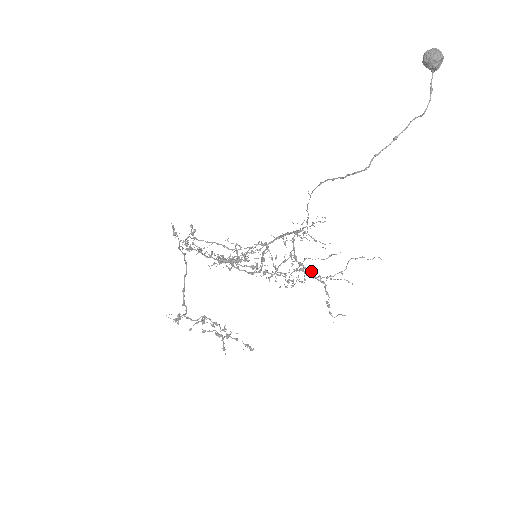
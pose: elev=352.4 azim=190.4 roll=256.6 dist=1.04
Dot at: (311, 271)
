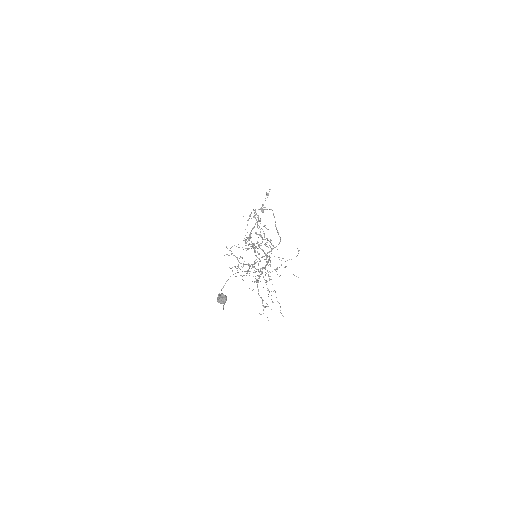
Dot at: (258, 289)
